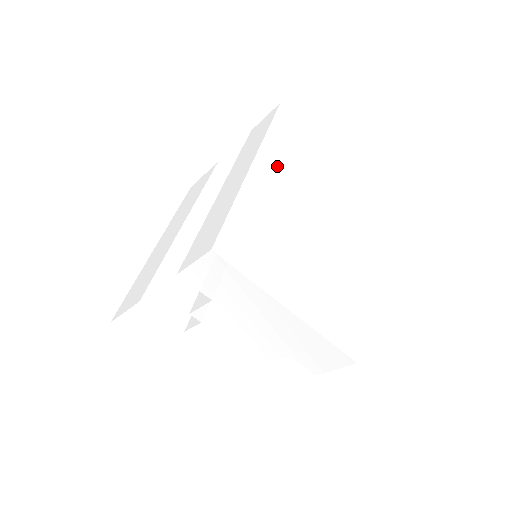
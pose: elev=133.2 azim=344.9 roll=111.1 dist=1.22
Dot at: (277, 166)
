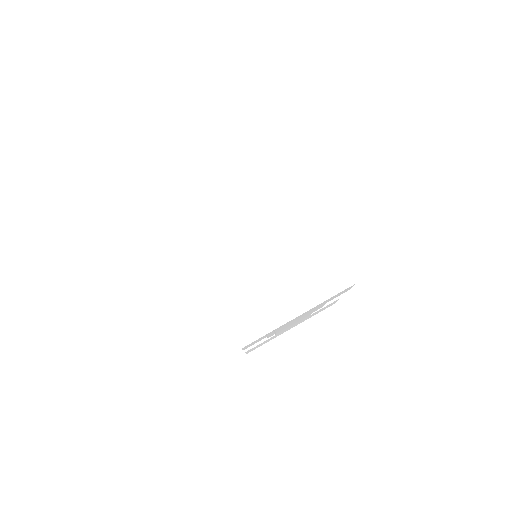
Dot at: (207, 245)
